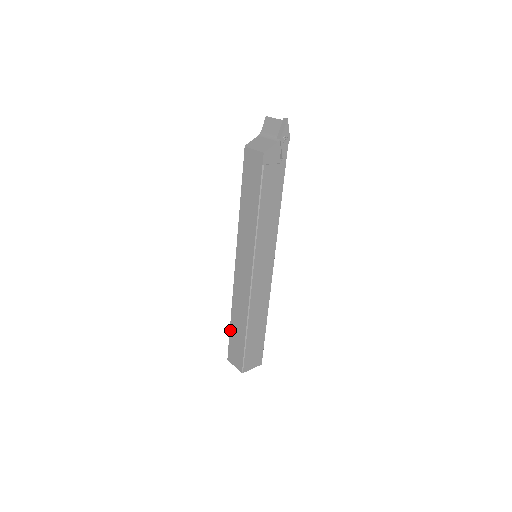
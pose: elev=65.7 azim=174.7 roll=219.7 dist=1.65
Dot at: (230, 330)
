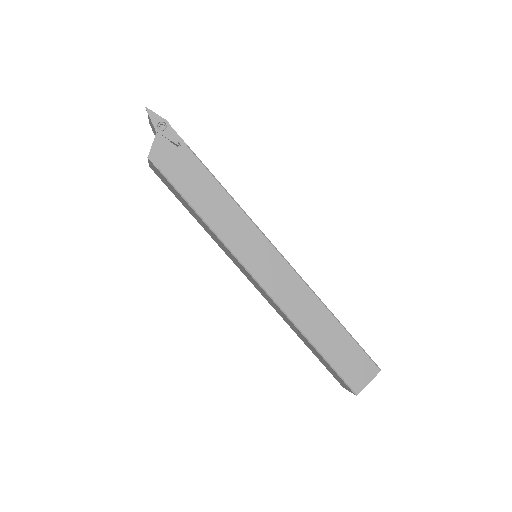
Dot at: occluded
